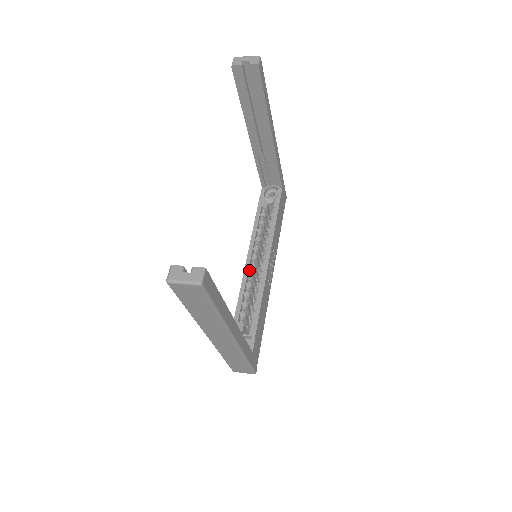
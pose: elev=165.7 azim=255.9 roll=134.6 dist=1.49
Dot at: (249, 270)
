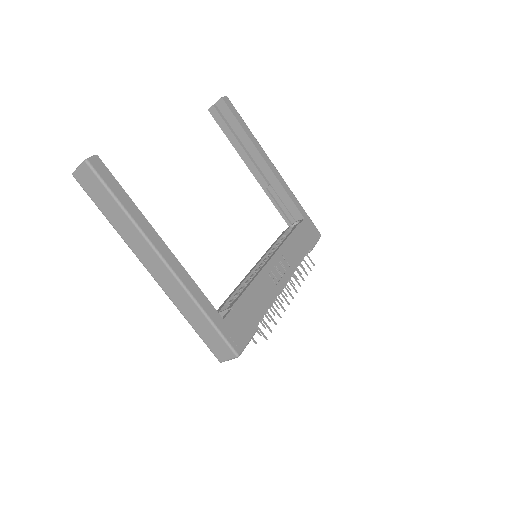
Dot at: occluded
